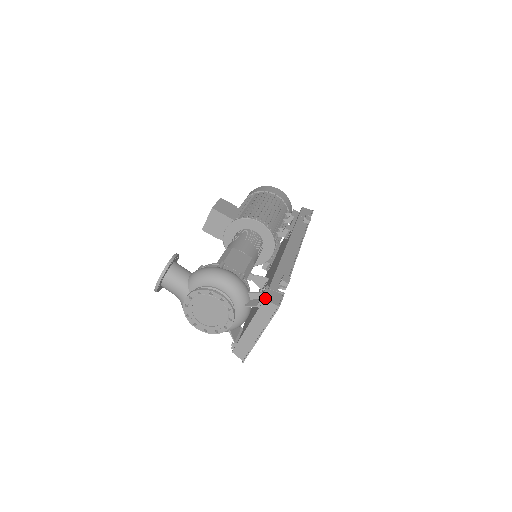
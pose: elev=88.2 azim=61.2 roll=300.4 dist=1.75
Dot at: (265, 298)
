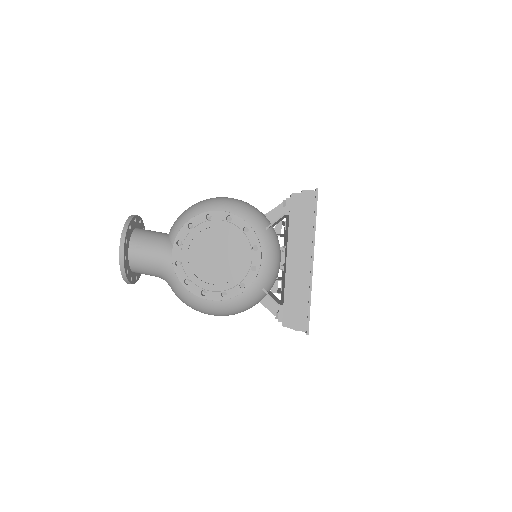
Dot at: (291, 194)
